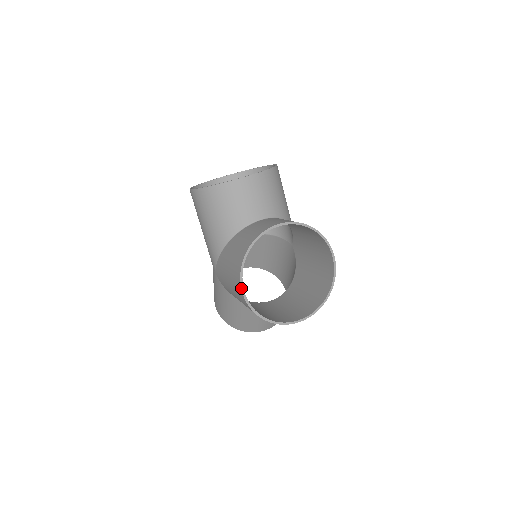
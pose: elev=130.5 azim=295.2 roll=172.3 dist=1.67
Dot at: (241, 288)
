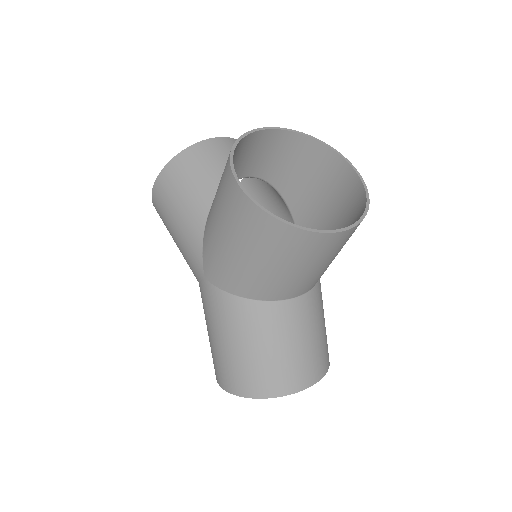
Dot at: (237, 183)
